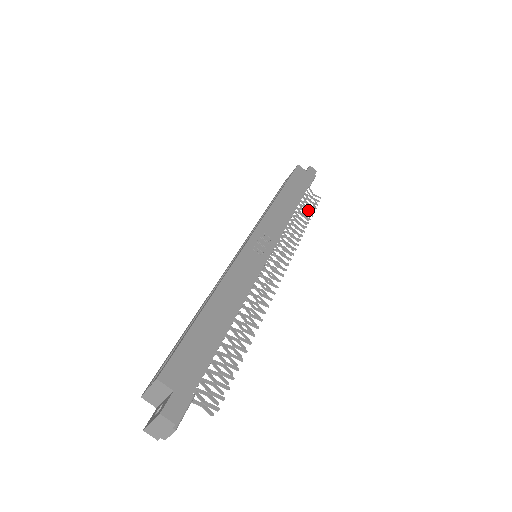
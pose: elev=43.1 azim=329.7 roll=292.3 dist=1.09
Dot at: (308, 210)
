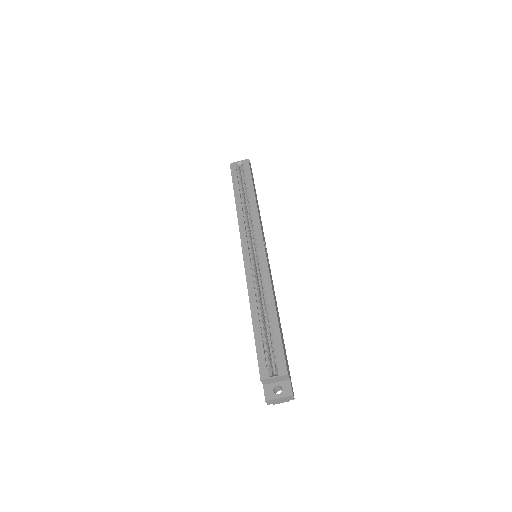
Dot at: occluded
